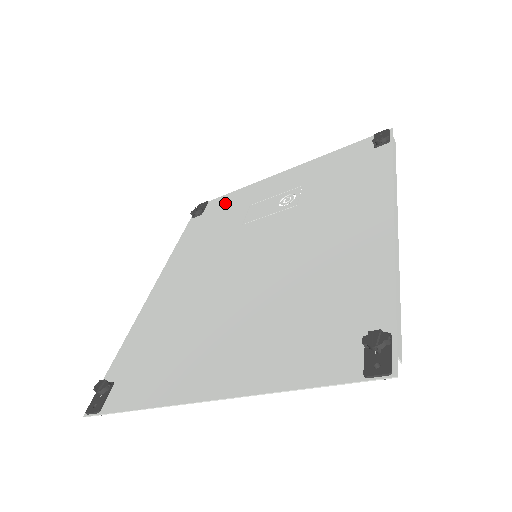
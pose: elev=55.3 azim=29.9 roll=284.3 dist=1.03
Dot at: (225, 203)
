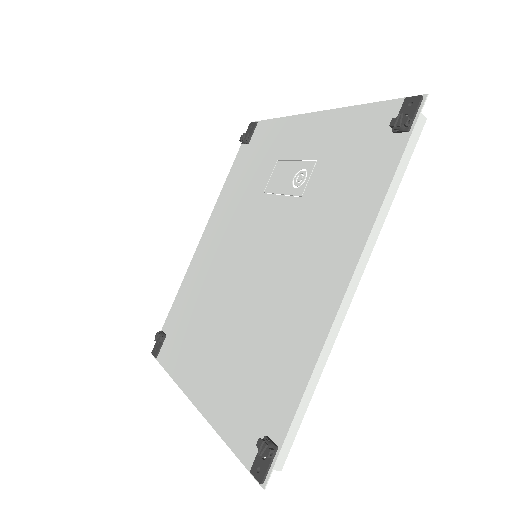
Dot at: (265, 138)
